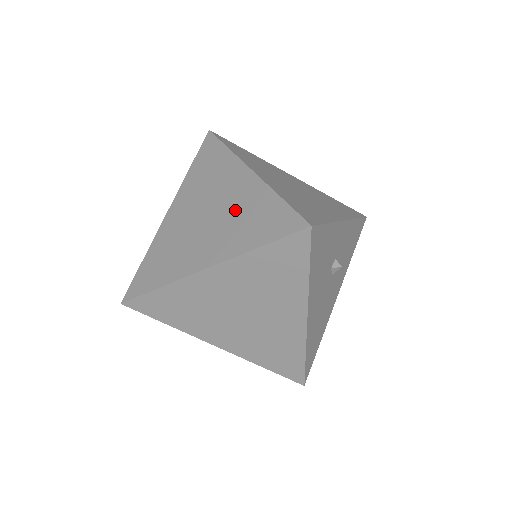
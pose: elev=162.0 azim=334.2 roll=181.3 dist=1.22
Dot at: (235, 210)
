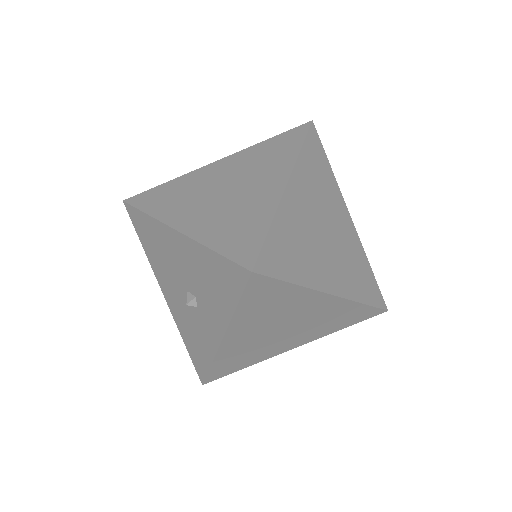
Dot at: (246, 166)
